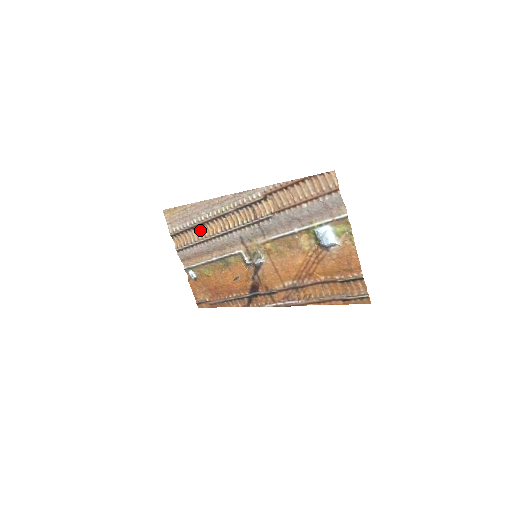
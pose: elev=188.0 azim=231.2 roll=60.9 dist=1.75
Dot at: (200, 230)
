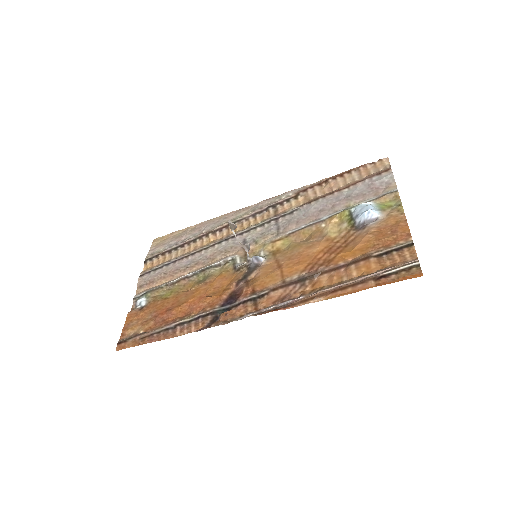
Dot at: (191, 247)
